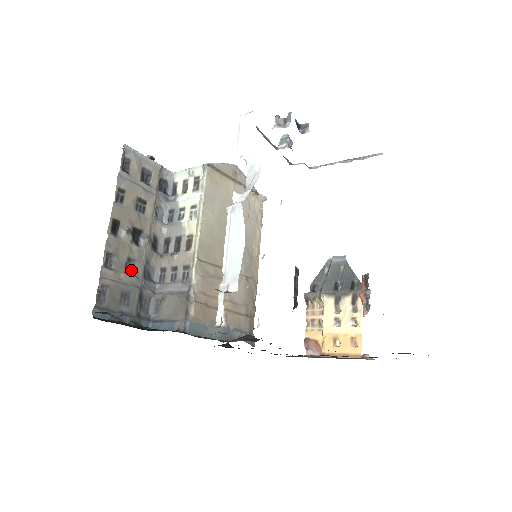
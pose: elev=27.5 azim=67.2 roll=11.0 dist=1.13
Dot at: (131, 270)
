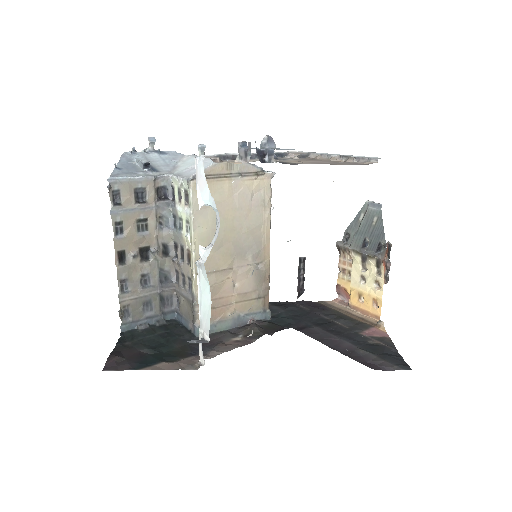
Dot at: (147, 282)
